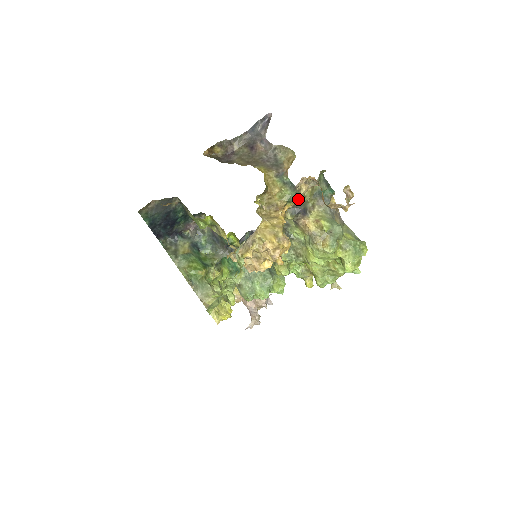
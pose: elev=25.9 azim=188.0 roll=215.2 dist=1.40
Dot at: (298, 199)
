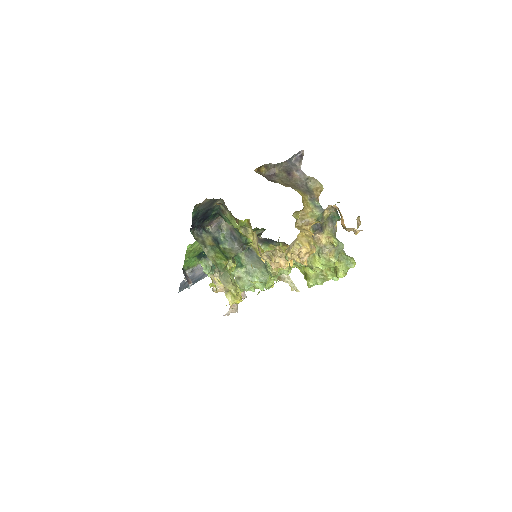
Dot at: (323, 219)
